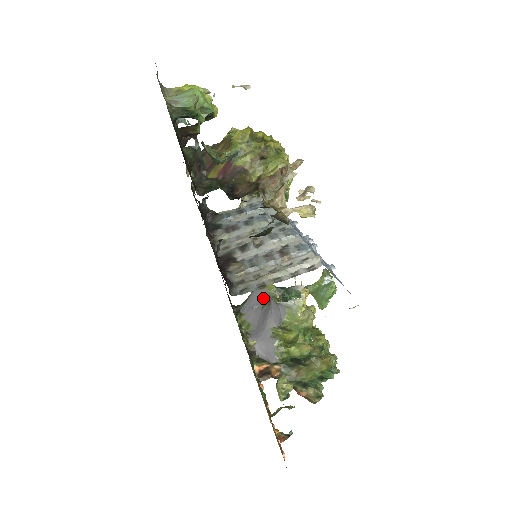
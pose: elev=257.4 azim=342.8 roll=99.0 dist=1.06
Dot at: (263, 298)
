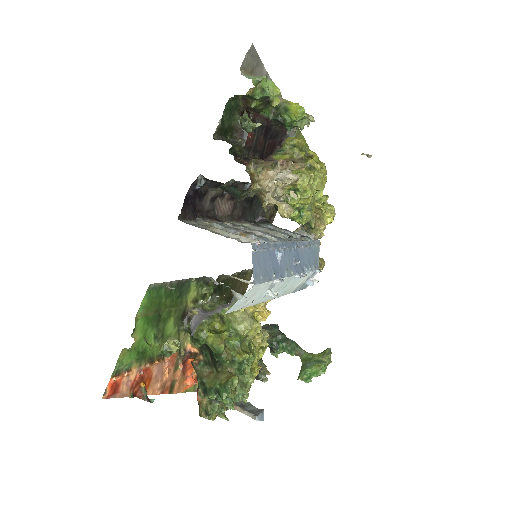
Dot at: occluded
